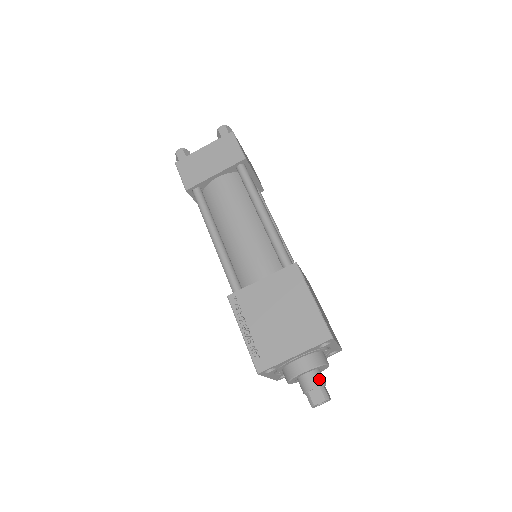
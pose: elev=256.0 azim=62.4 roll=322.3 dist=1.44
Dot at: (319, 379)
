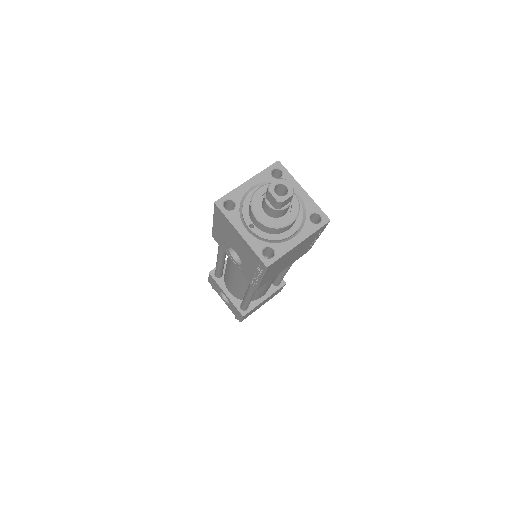
Dot at: occluded
